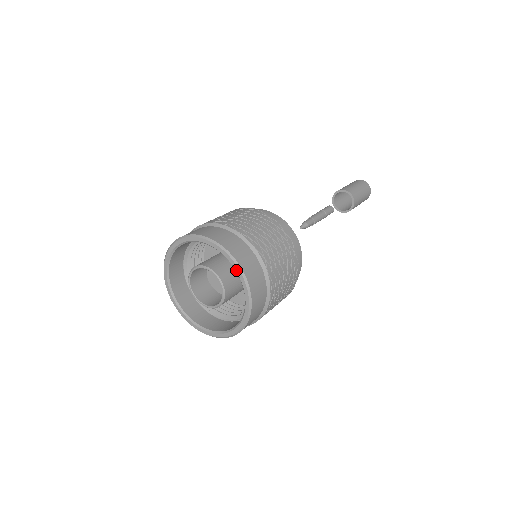
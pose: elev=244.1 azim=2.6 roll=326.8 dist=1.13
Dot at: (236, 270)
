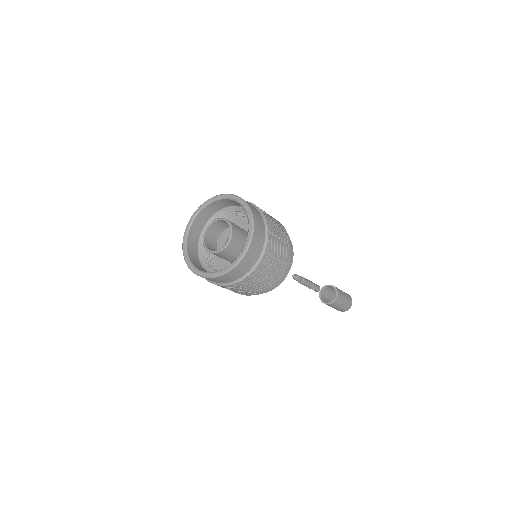
Dot at: (233, 198)
